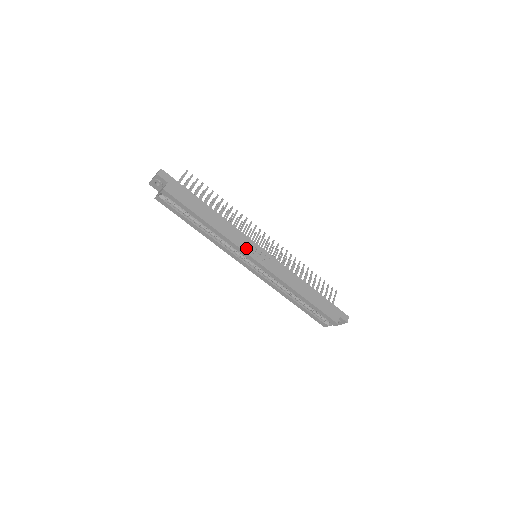
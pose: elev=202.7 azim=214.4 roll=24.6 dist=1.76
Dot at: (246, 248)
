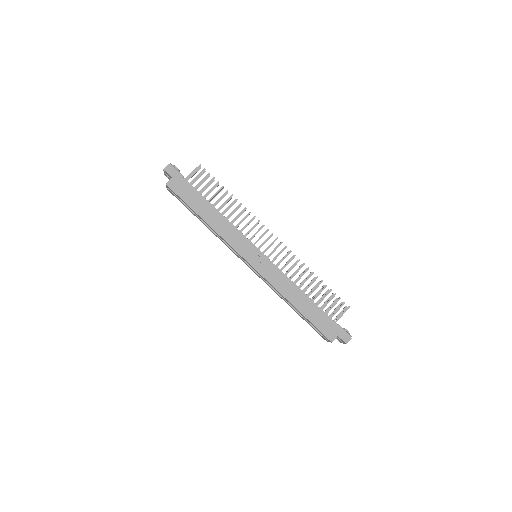
Dot at: (240, 248)
